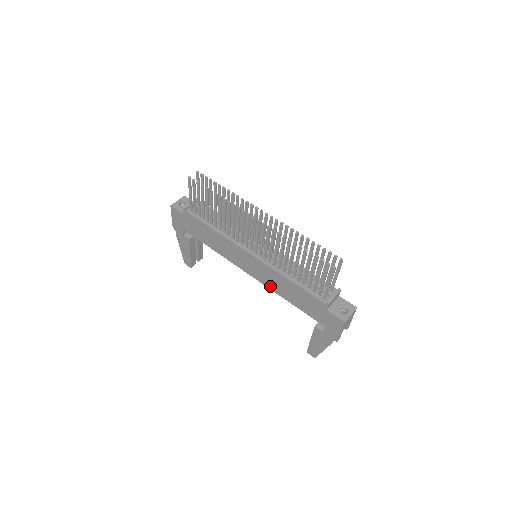
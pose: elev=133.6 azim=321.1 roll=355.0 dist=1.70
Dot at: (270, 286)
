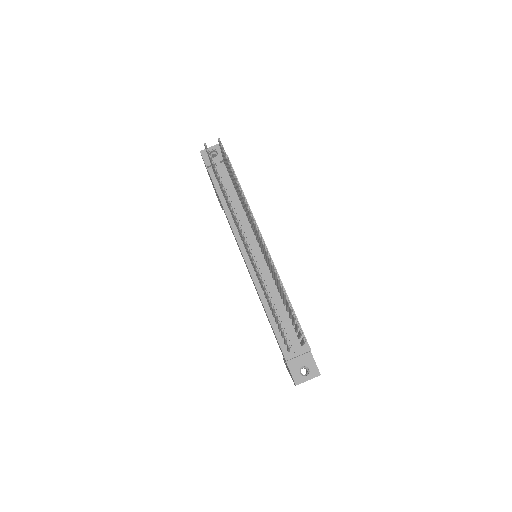
Dot at: occluded
